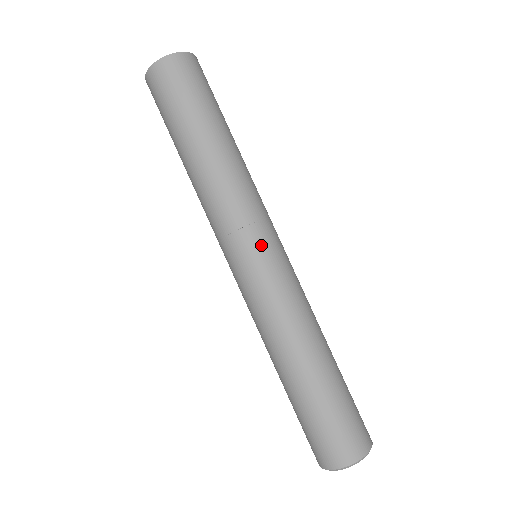
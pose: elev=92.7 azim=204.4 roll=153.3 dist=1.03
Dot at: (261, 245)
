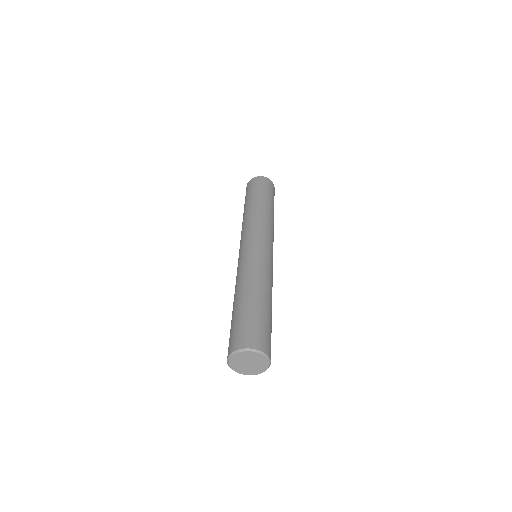
Dot at: (272, 250)
